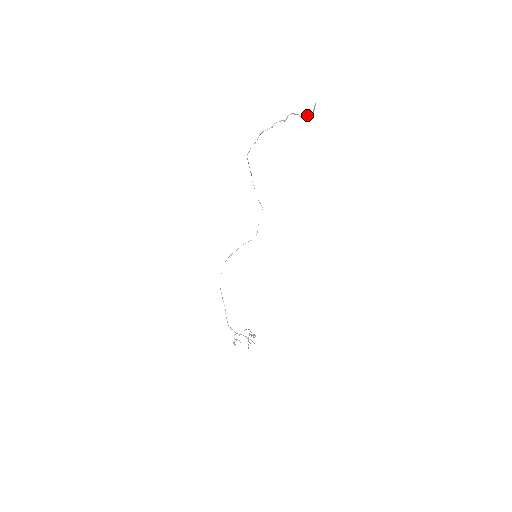
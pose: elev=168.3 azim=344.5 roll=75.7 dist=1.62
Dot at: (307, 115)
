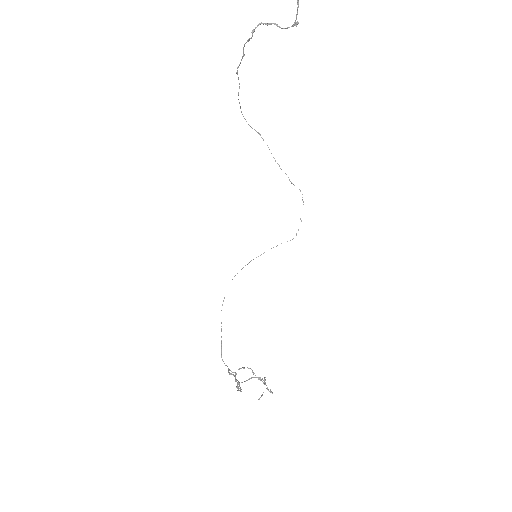
Dot at: (296, 23)
